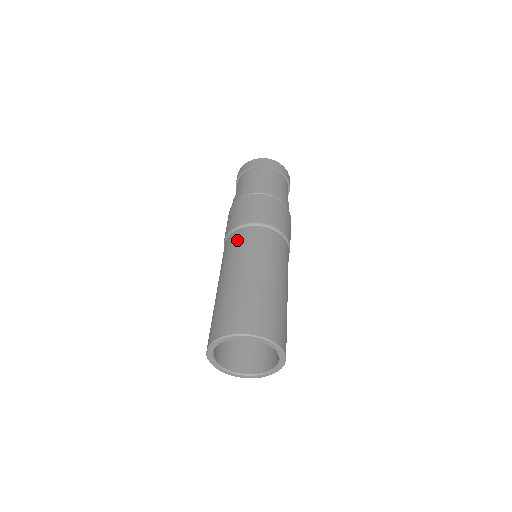
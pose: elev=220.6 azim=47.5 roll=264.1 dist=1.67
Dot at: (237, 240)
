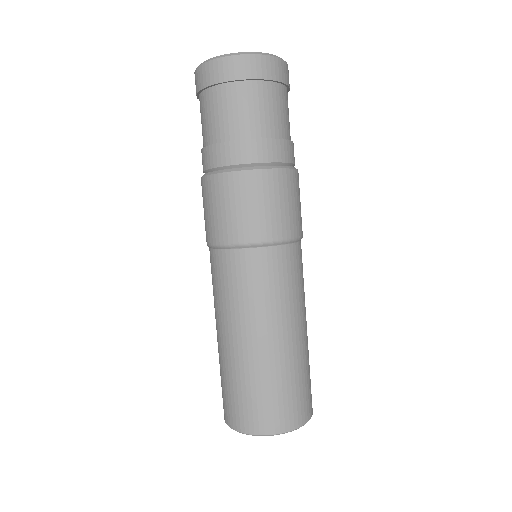
Dot at: occluded
